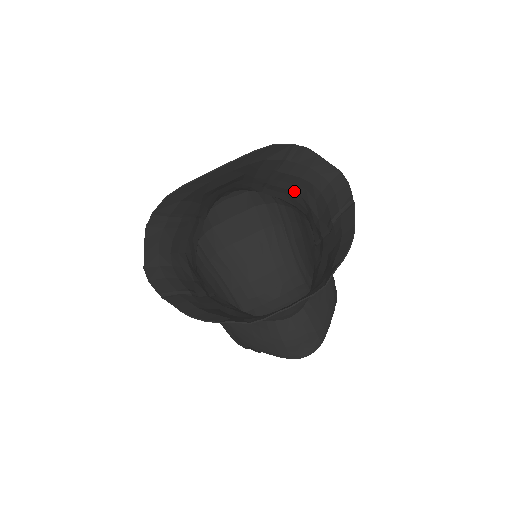
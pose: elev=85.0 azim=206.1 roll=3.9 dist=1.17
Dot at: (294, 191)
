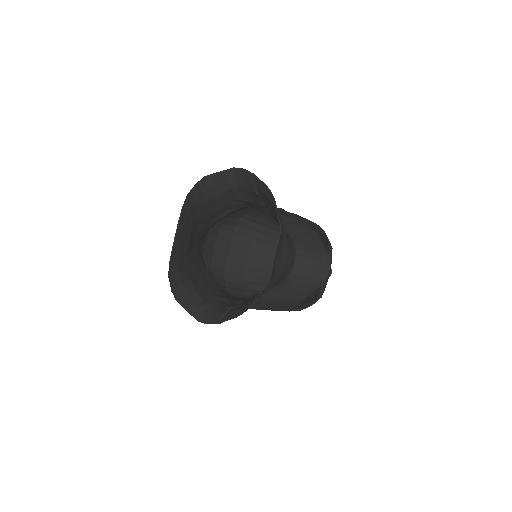
Dot at: (228, 202)
